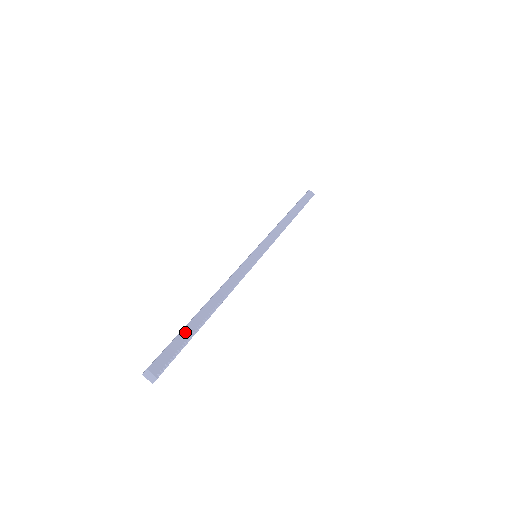
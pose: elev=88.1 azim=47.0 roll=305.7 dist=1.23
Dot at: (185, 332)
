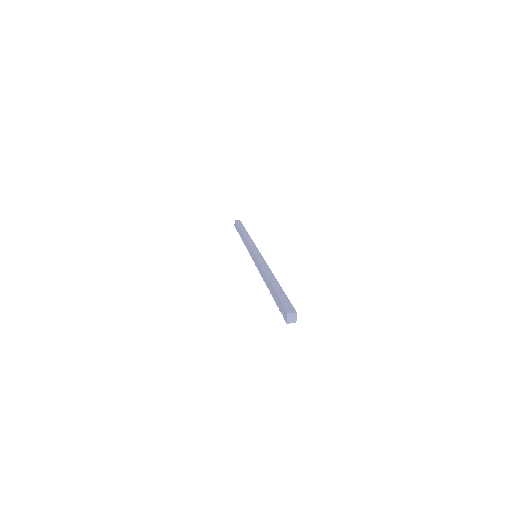
Dot at: occluded
